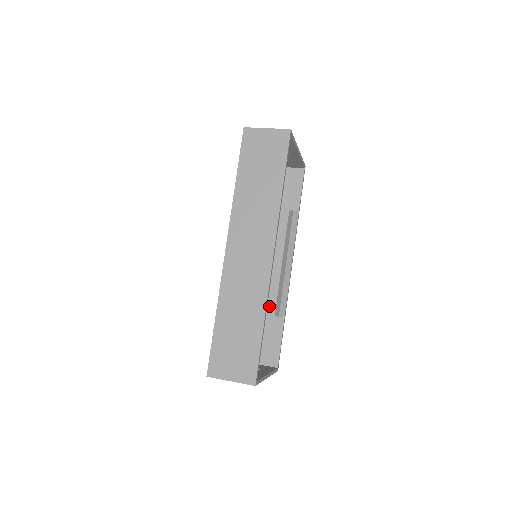
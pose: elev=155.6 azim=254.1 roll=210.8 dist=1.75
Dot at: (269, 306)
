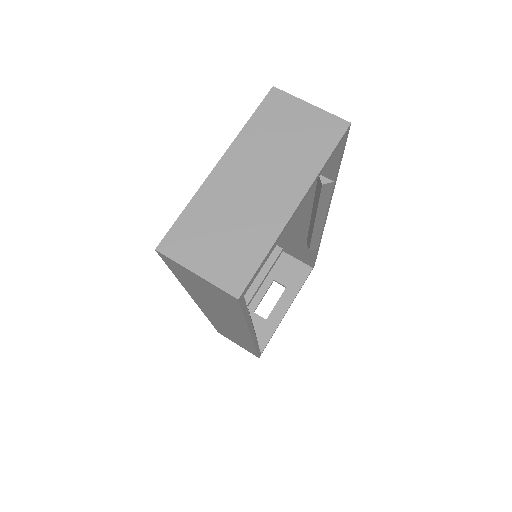
Dot at: (299, 234)
